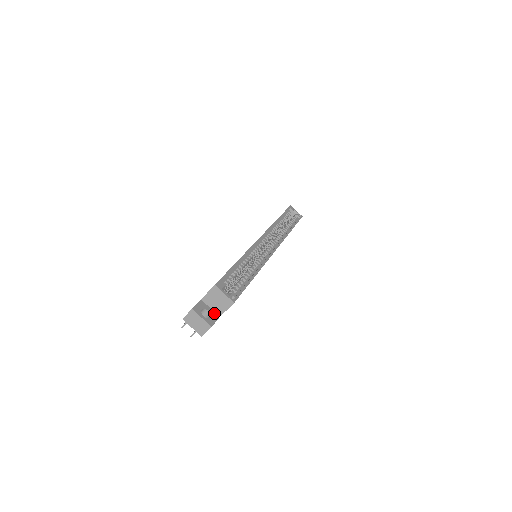
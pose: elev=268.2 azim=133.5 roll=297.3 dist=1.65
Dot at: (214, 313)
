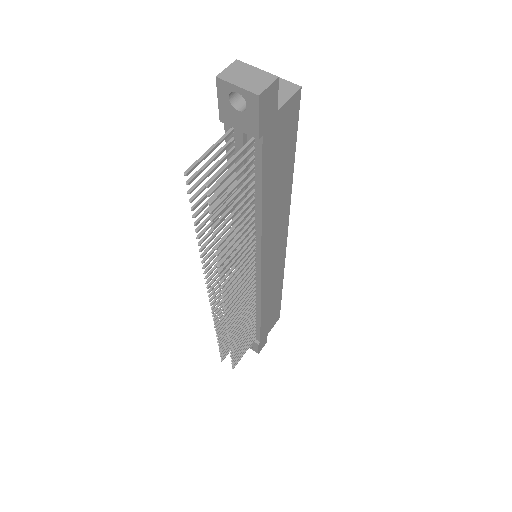
Dot at: occluded
